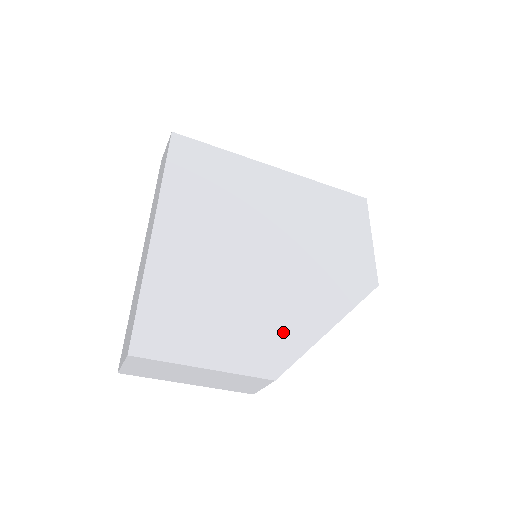
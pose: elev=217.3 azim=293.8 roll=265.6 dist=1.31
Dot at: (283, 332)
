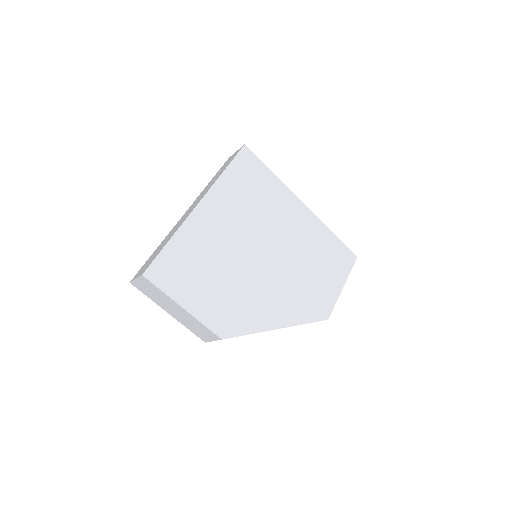
Dot at: (244, 313)
